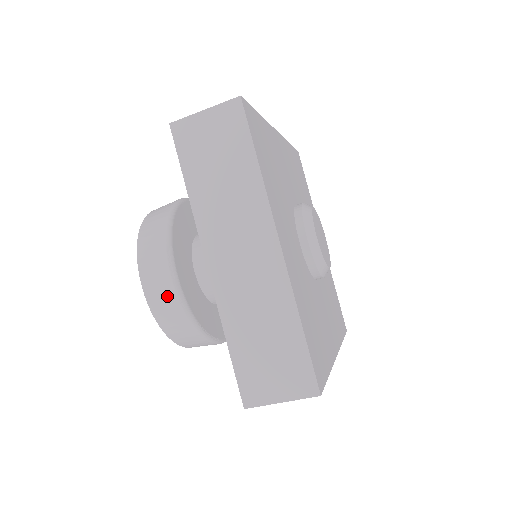
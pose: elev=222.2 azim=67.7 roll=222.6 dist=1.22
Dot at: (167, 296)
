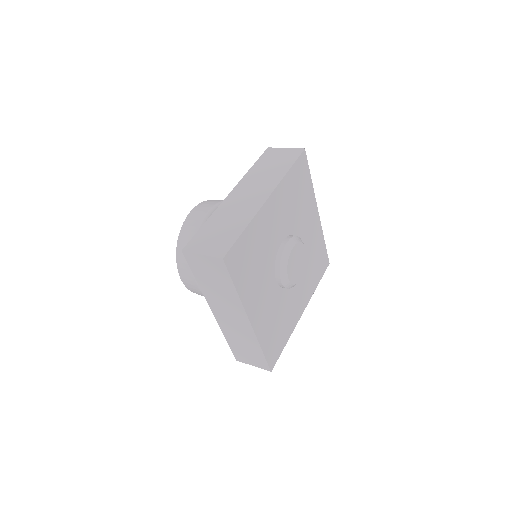
Dot at: (197, 291)
